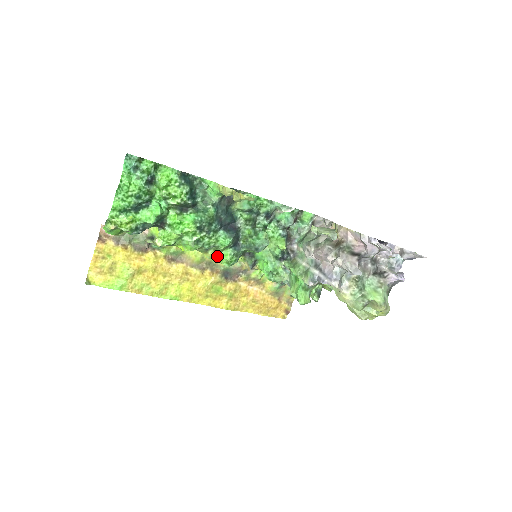
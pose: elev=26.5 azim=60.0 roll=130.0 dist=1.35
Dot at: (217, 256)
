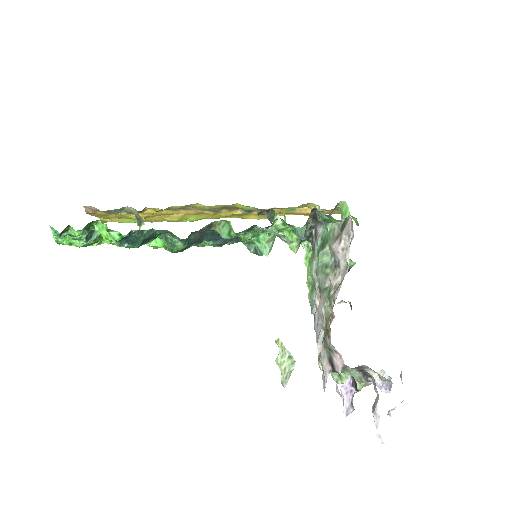
Dot at: occluded
